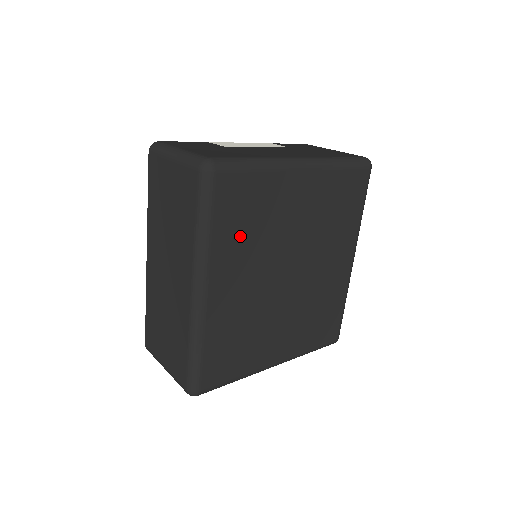
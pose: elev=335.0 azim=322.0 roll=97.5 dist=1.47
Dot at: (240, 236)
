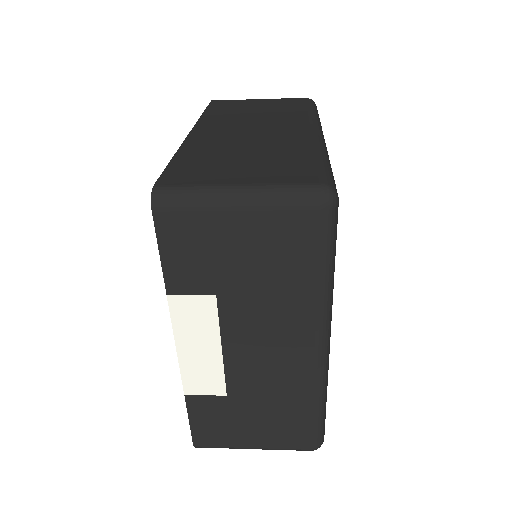
Dot at: occluded
